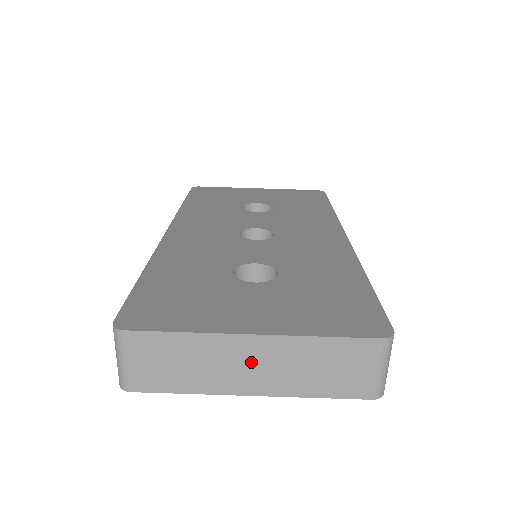
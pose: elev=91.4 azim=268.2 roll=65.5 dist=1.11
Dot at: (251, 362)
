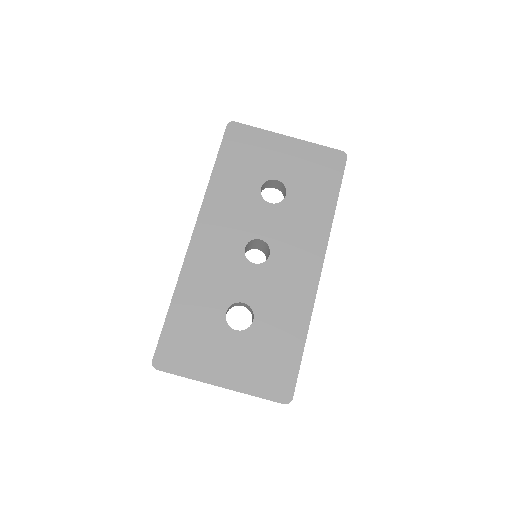
Dot at: occluded
